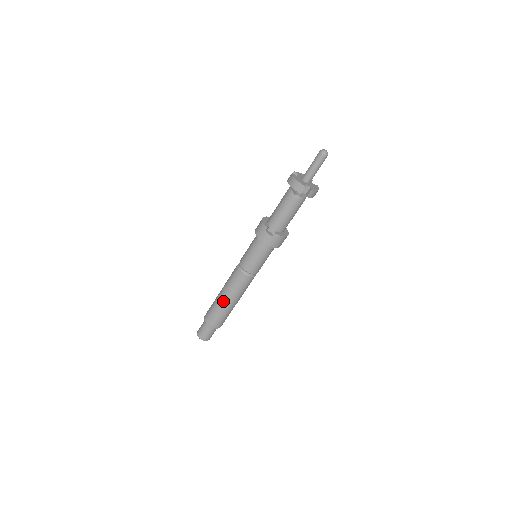
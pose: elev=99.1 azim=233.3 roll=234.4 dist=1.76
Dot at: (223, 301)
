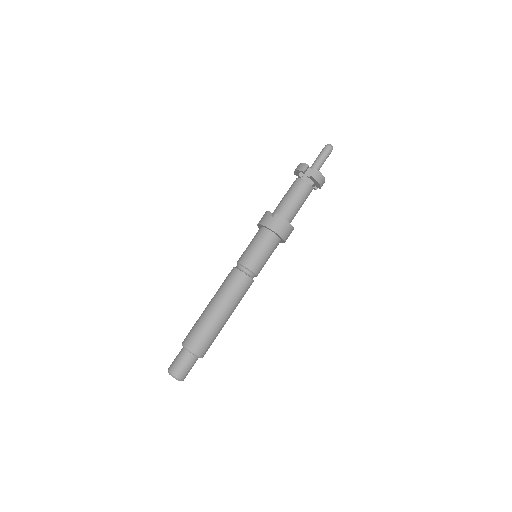
Dot at: (209, 308)
